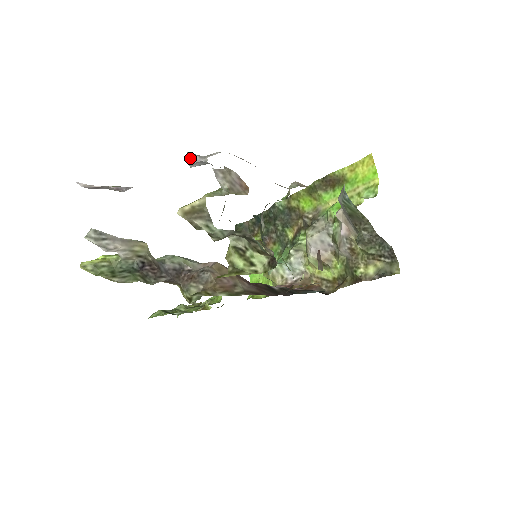
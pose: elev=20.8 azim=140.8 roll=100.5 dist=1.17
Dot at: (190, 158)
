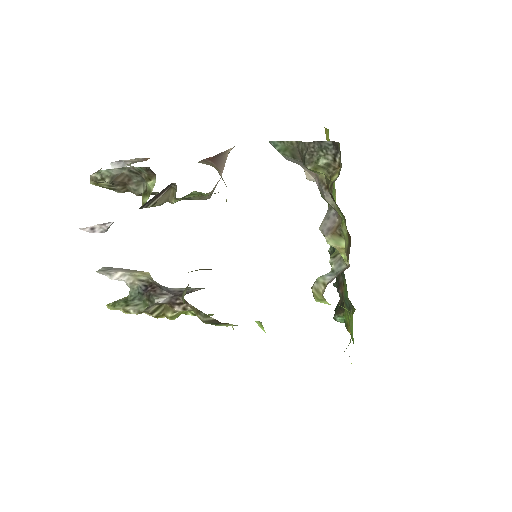
Dot at: (111, 164)
